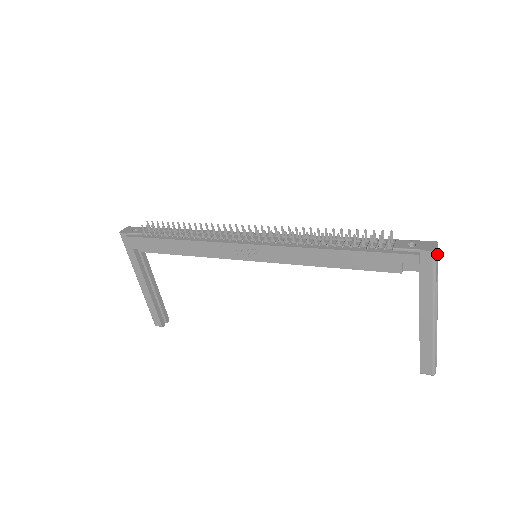
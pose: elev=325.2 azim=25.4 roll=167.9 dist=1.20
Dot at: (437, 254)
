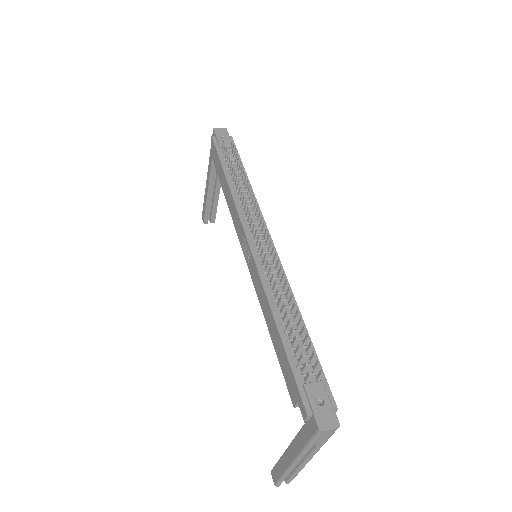
Dot at: (327, 433)
